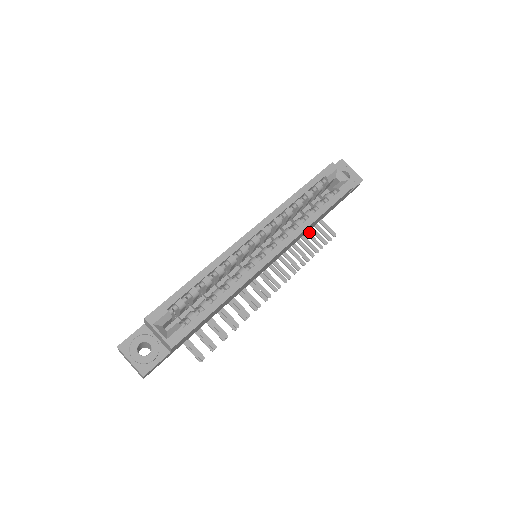
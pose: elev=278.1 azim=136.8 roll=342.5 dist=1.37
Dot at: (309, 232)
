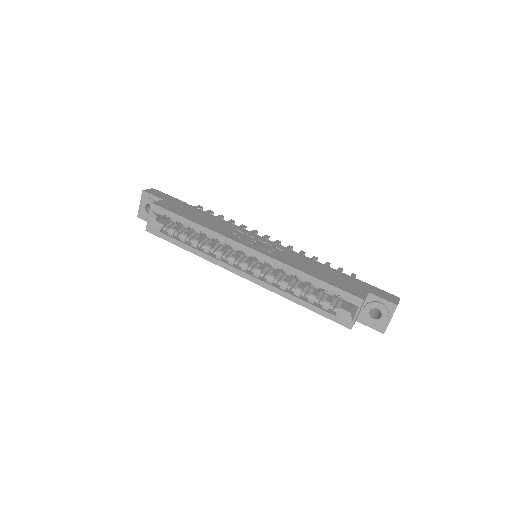
Dot at: occluded
